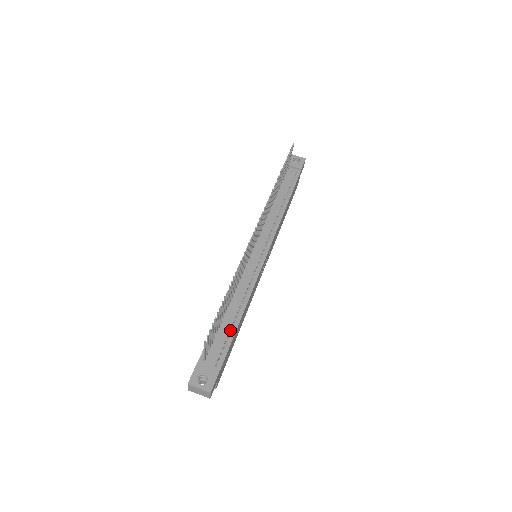
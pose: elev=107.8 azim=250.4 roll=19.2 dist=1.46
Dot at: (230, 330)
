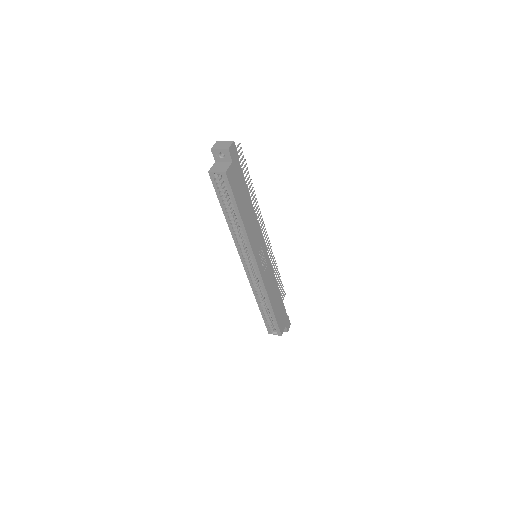
Dot at: occluded
